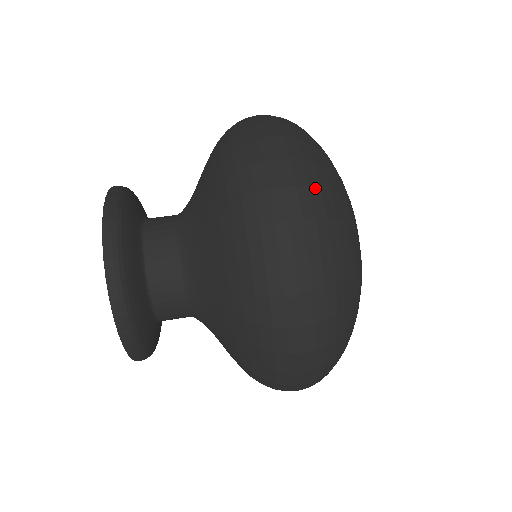
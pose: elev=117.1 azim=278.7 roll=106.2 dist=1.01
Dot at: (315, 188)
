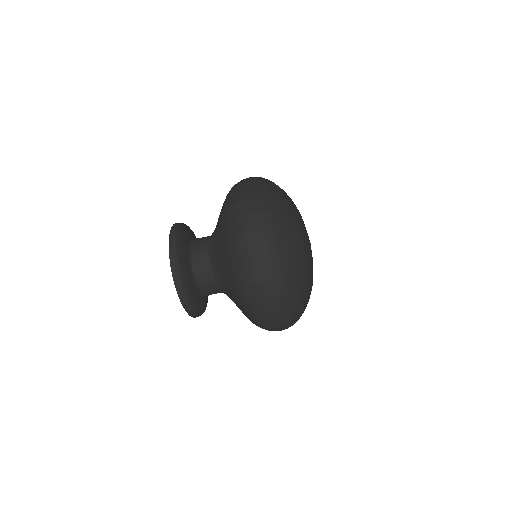
Dot at: occluded
